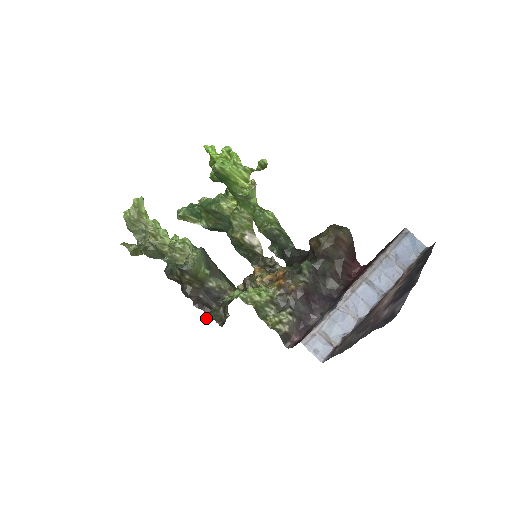
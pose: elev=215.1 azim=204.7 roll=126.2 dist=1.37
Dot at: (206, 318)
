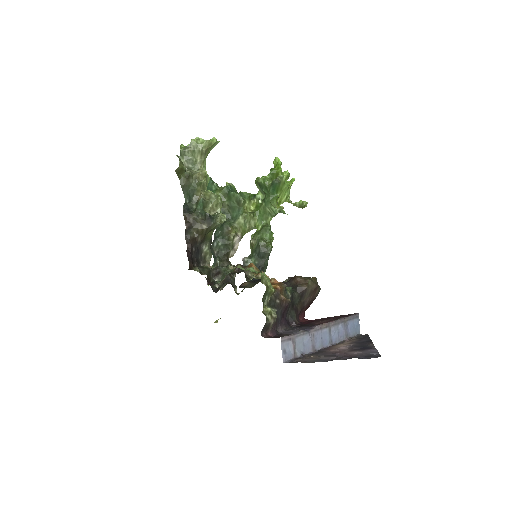
Dot at: occluded
